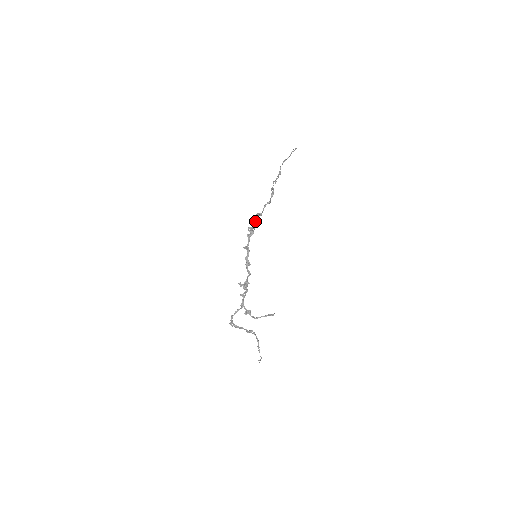
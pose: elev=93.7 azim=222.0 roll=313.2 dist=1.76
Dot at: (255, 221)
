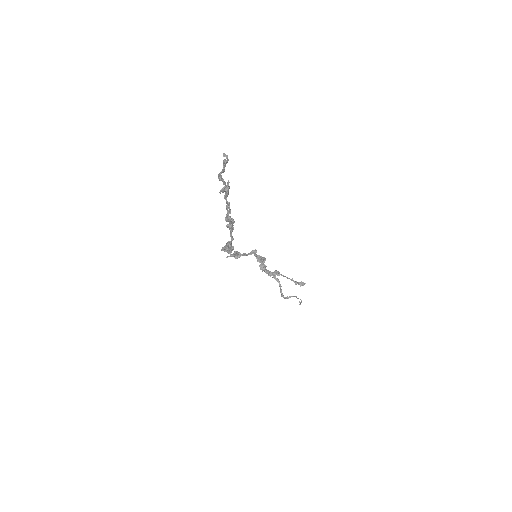
Dot at: occluded
